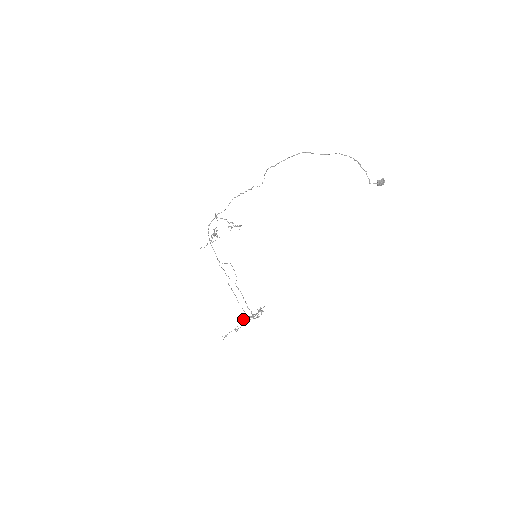
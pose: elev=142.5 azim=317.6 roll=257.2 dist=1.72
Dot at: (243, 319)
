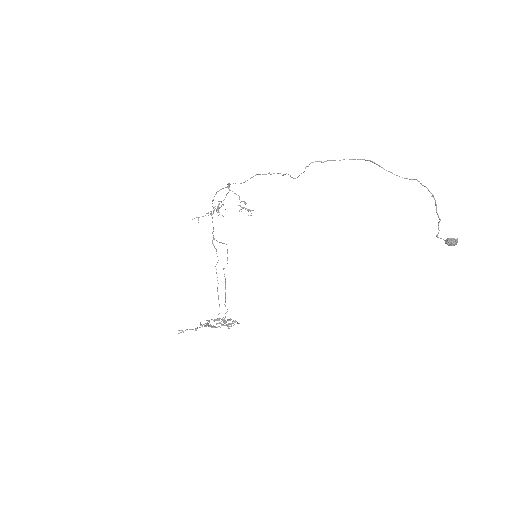
Dot at: (211, 319)
